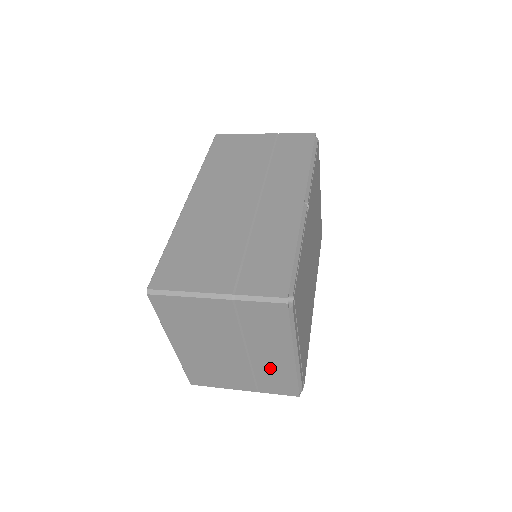
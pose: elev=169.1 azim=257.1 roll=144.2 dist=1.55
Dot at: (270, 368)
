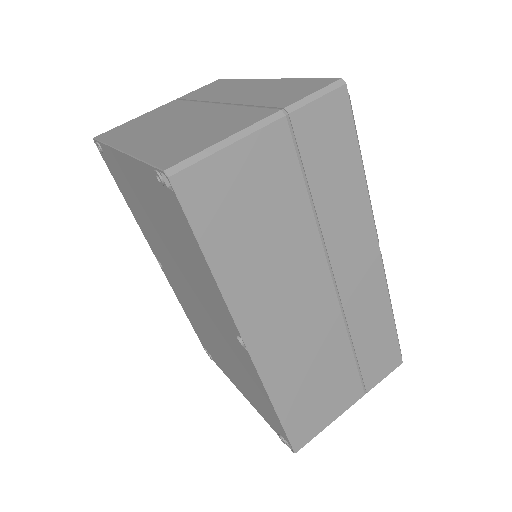
Dot at: occluded
